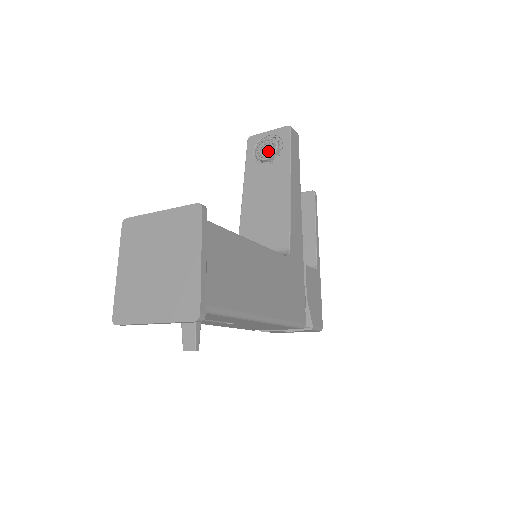
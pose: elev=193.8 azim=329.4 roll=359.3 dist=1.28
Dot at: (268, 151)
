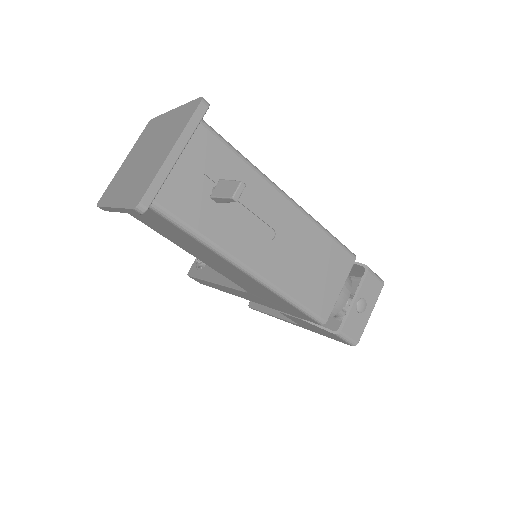
Dot at: occluded
